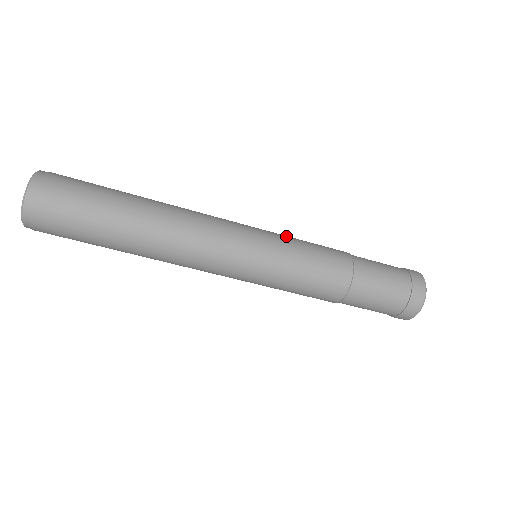
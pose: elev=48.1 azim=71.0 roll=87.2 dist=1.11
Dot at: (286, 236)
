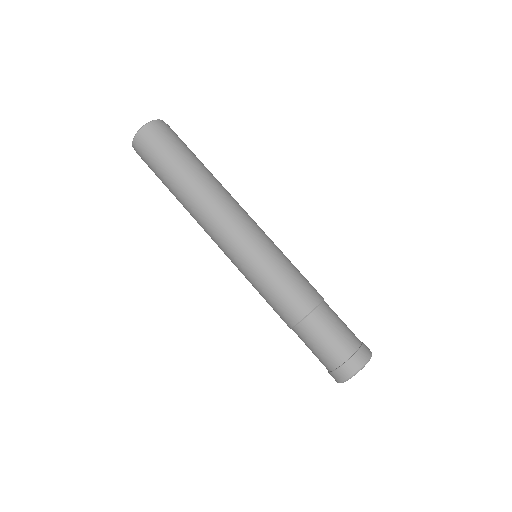
Dot at: occluded
